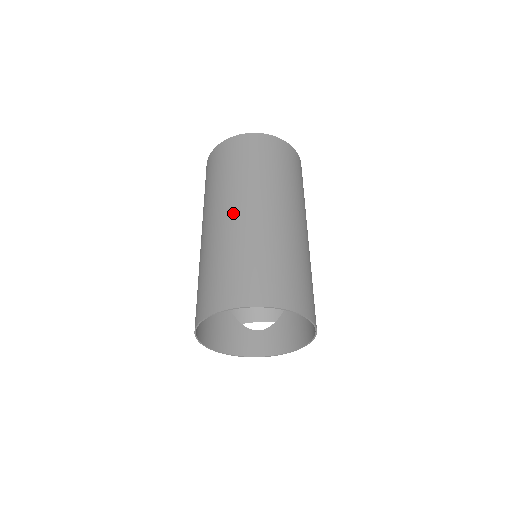
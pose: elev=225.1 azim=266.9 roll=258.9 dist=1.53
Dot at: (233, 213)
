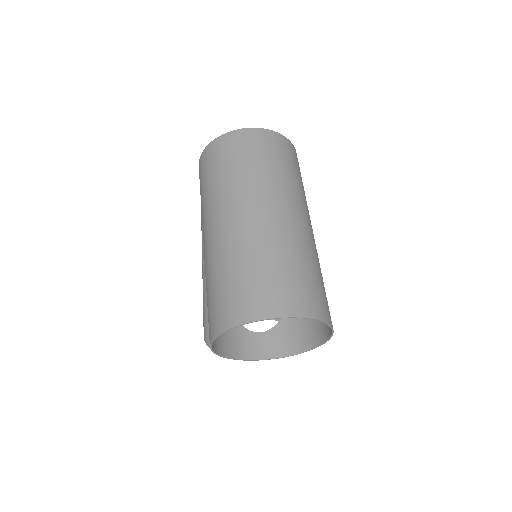
Dot at: (248, 216)
